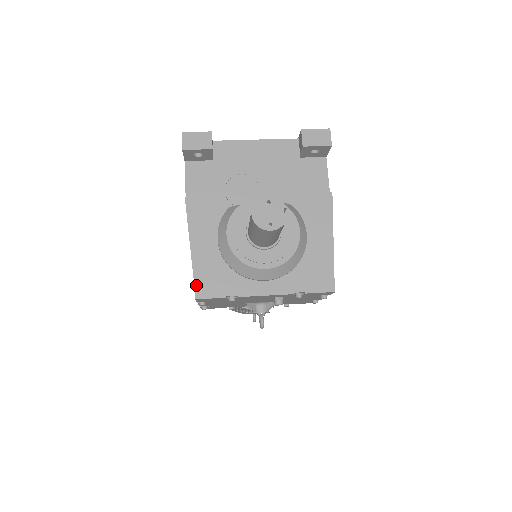
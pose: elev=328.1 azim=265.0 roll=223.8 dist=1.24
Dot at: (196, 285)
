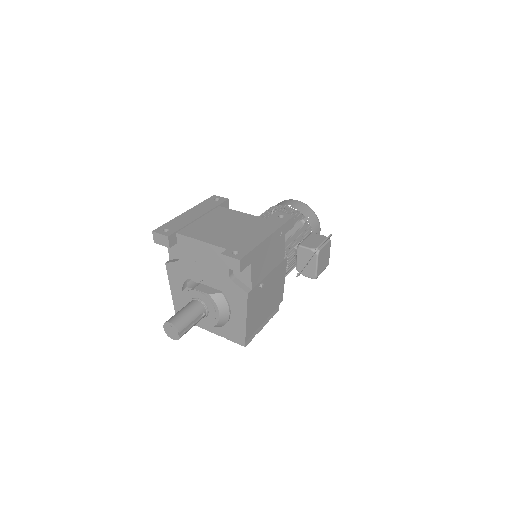
Dot at: (175, 311)
